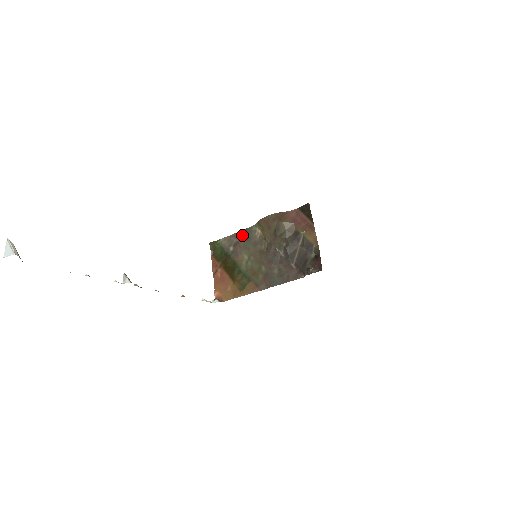
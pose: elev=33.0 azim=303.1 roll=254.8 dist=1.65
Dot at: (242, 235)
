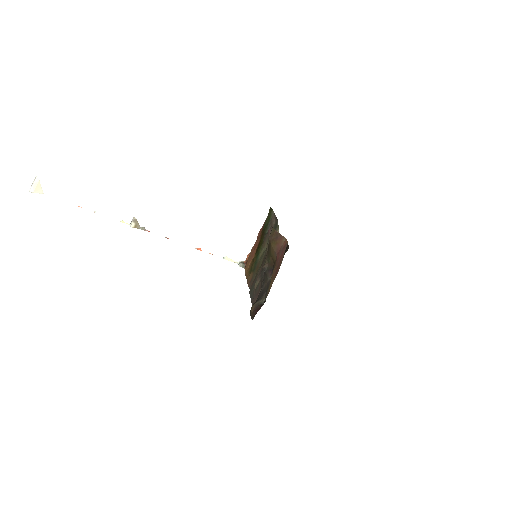
Dot at: (275, 223)
